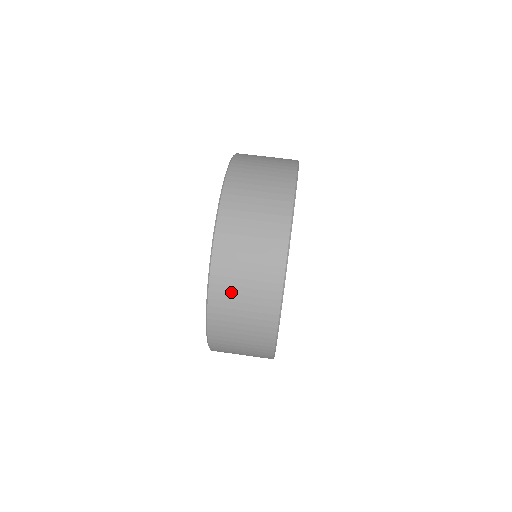
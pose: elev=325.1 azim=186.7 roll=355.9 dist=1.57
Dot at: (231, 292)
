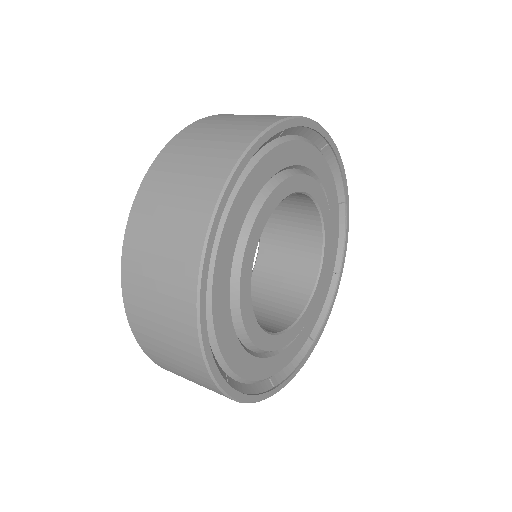
Dot at: (166, 364)
